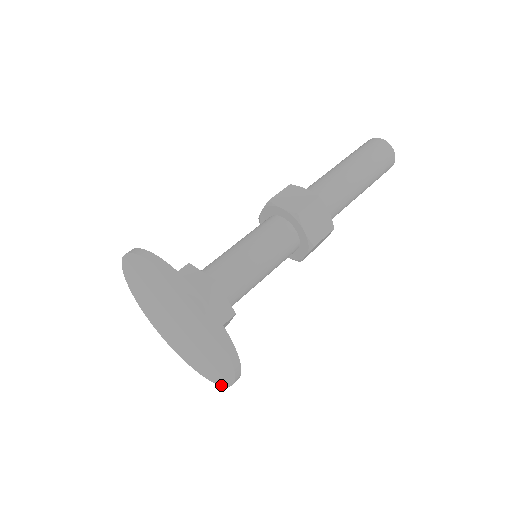
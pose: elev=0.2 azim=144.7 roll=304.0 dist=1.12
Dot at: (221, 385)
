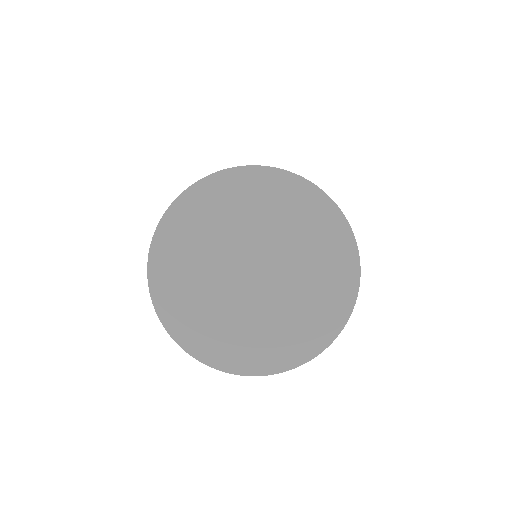
Dot at: (271, 373)
